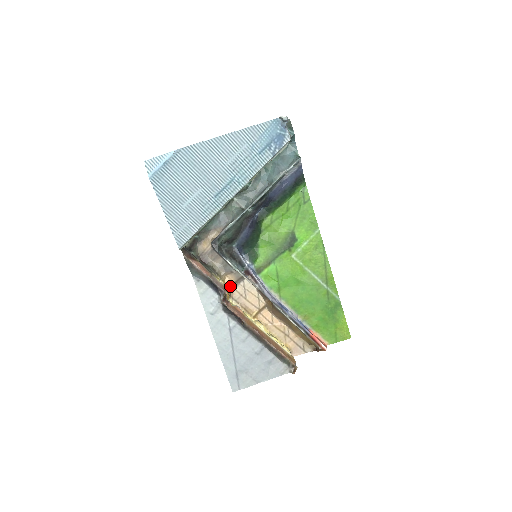
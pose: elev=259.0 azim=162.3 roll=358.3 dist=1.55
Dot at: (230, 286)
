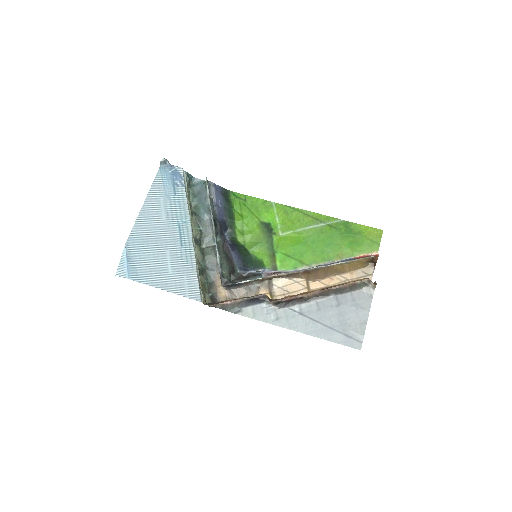
Dot at: (270, 298)
